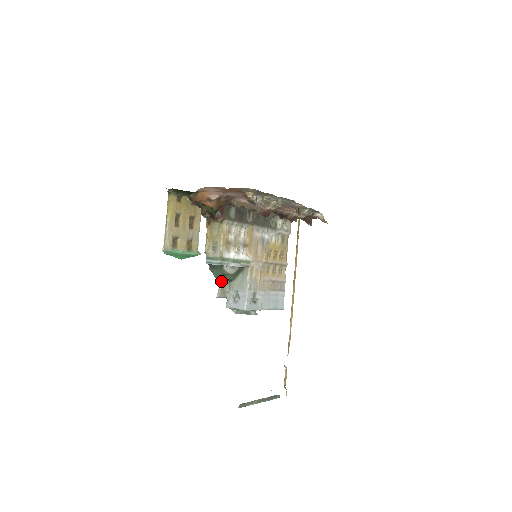
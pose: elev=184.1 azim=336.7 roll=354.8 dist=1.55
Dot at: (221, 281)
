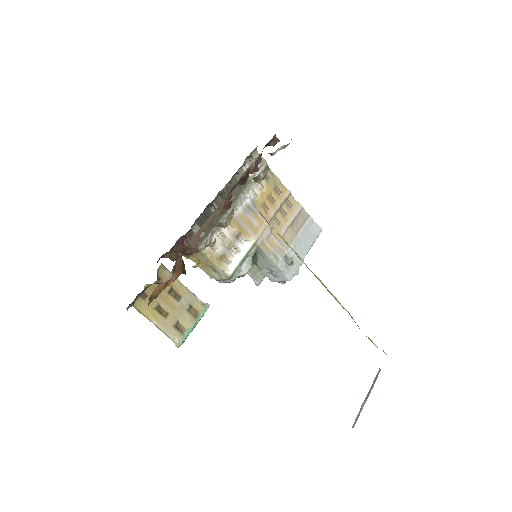
Dot at: occluded
